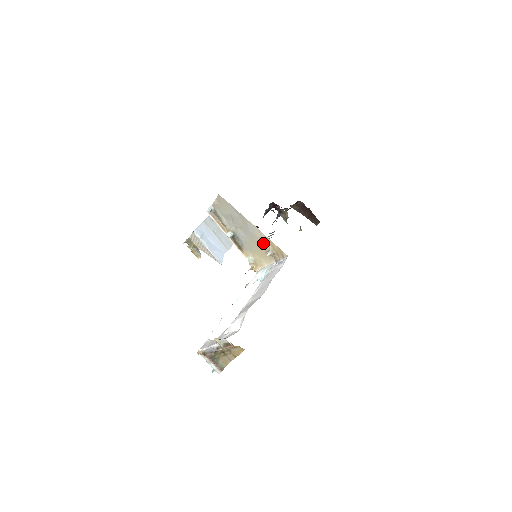
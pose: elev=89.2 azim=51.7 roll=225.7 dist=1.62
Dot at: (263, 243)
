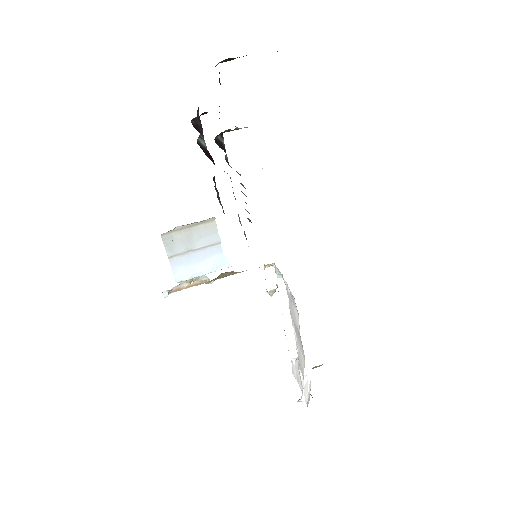
Dot at: occluded
